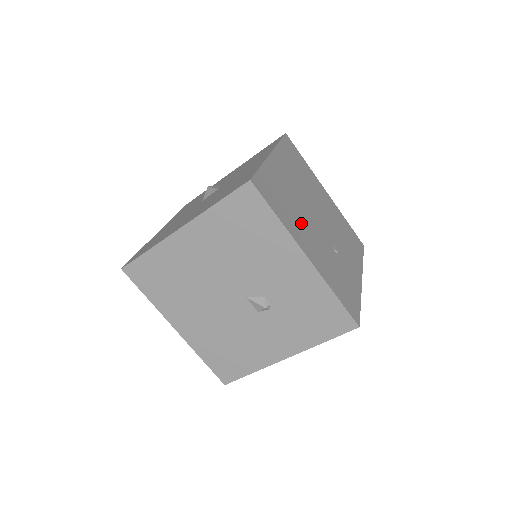
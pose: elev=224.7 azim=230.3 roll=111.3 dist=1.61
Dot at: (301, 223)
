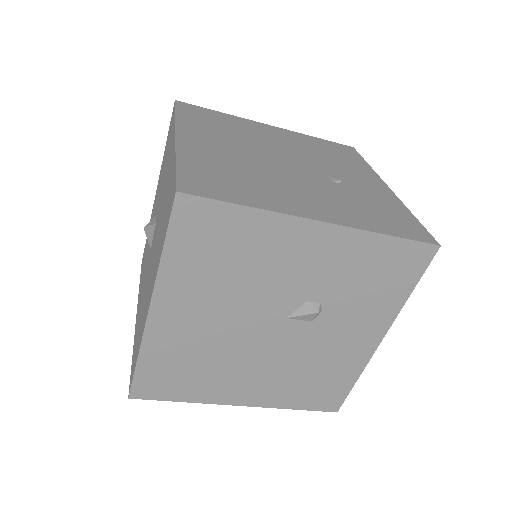
Dot at: (277, 186)
